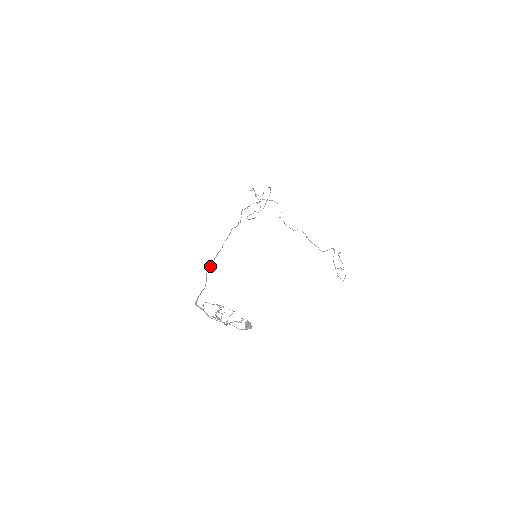
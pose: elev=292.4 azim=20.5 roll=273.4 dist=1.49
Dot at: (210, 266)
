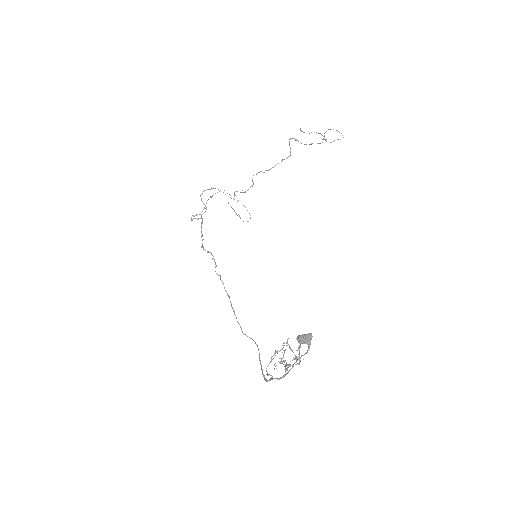
Dot at: occluded
